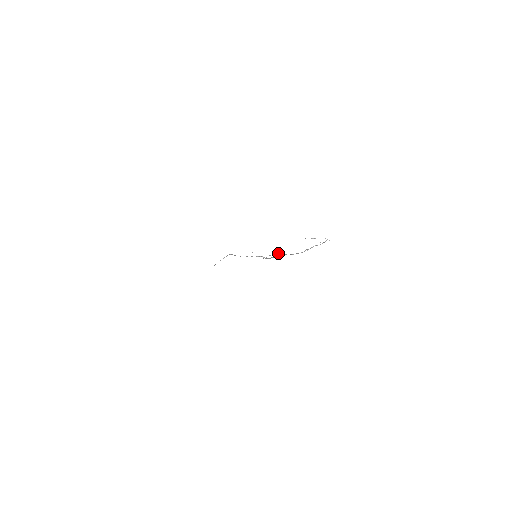
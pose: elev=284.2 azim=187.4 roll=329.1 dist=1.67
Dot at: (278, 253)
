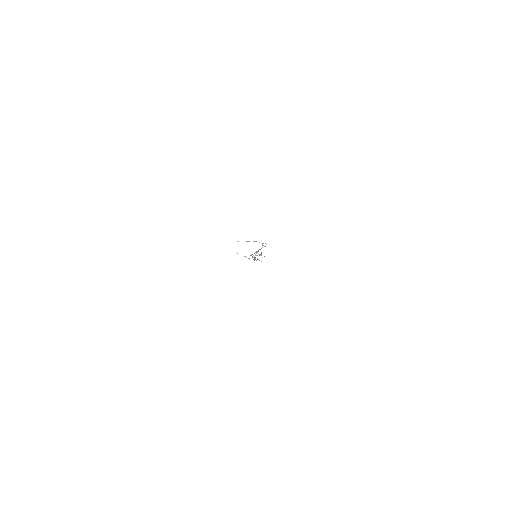
Dot at: occluded
